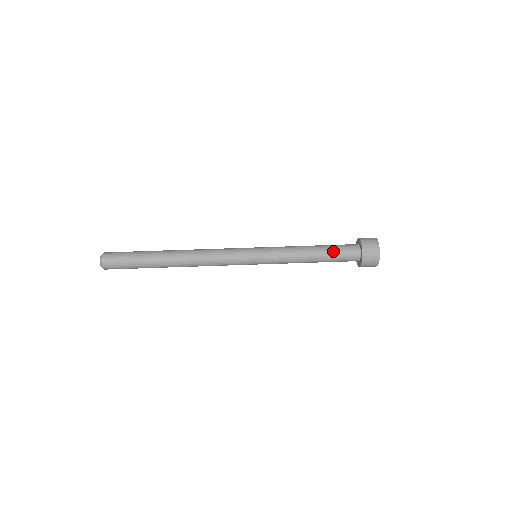
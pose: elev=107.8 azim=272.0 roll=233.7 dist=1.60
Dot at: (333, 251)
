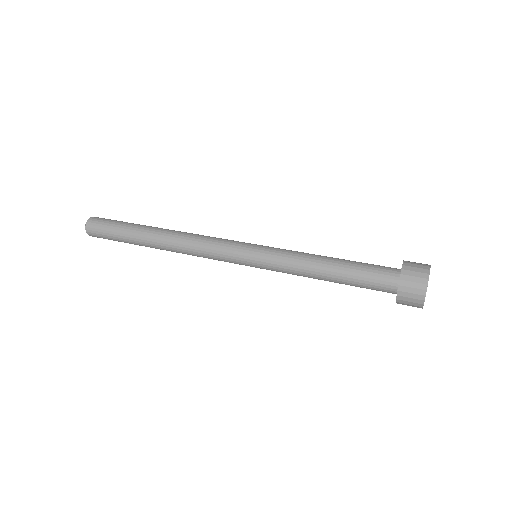
Dot at: (360, 263)
